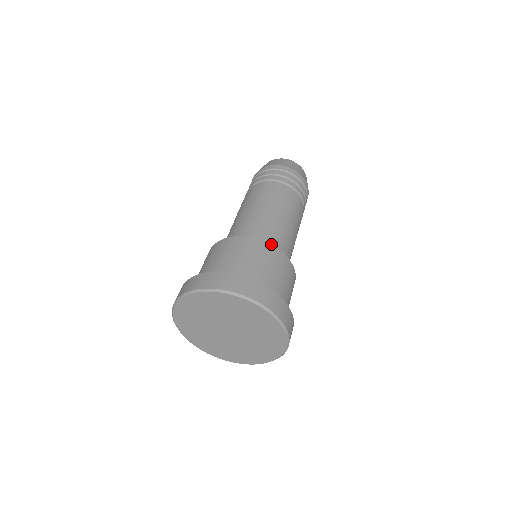
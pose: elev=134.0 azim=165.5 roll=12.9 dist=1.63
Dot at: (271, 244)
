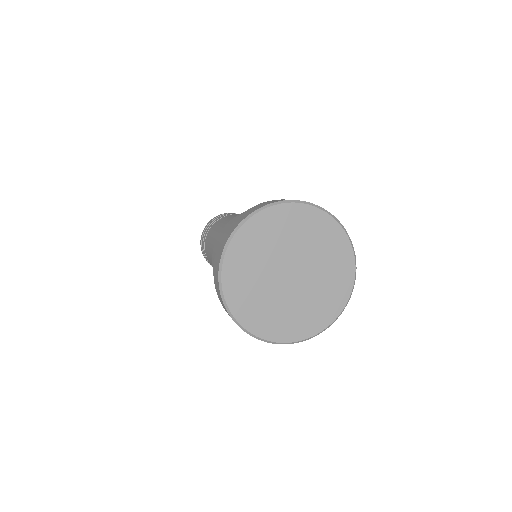
Dot at: occluded
